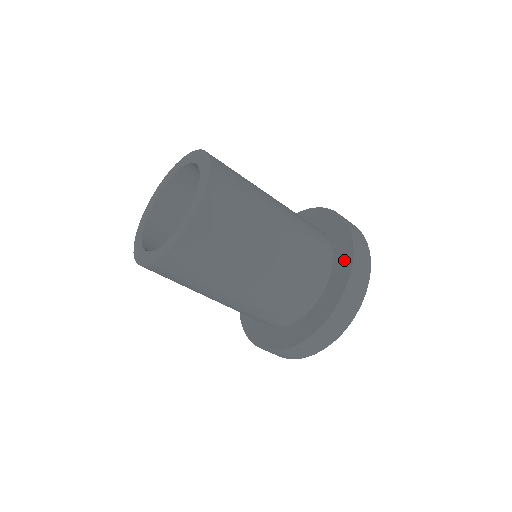
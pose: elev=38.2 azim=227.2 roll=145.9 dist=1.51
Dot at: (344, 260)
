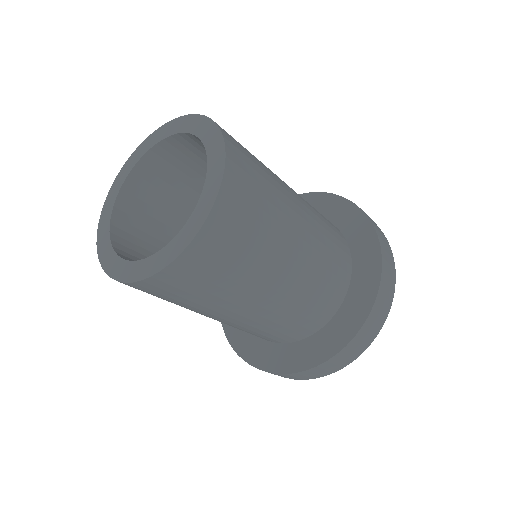
Dot at: (316, 352)
